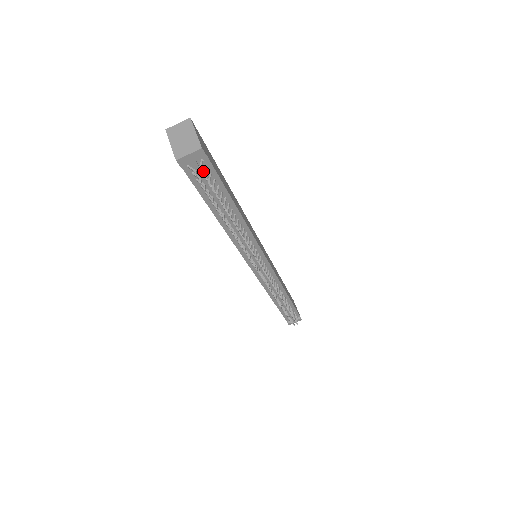
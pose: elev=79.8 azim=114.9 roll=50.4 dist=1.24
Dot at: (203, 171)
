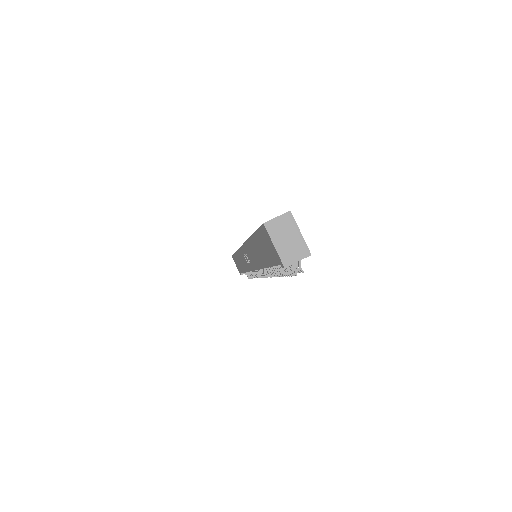
Dot at: occluded
